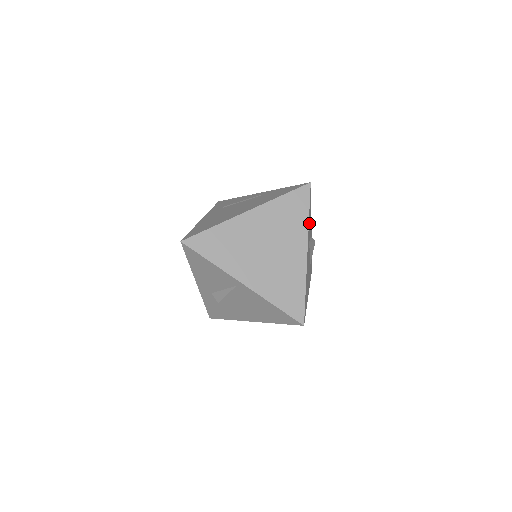
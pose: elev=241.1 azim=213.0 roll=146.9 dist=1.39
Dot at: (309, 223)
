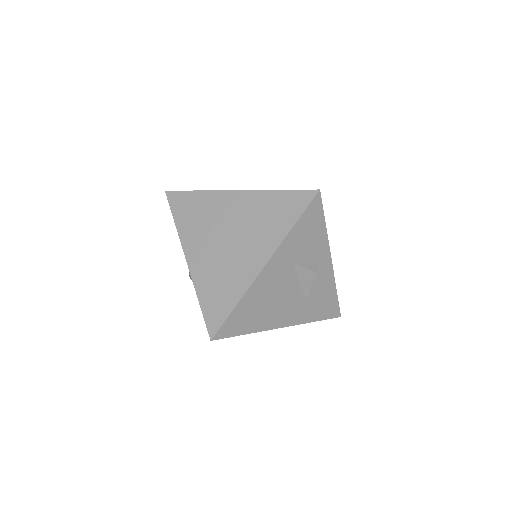
Dot at: (297, 238)
